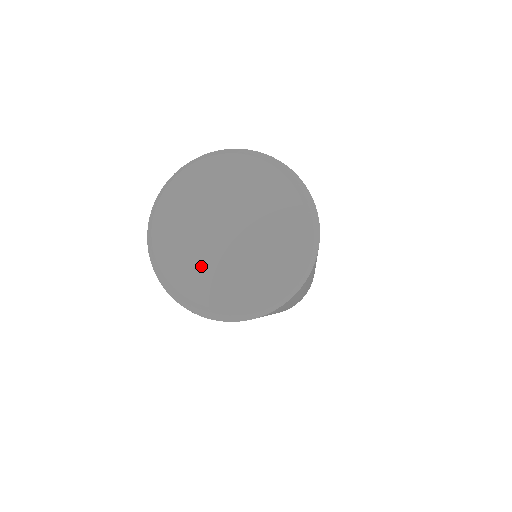
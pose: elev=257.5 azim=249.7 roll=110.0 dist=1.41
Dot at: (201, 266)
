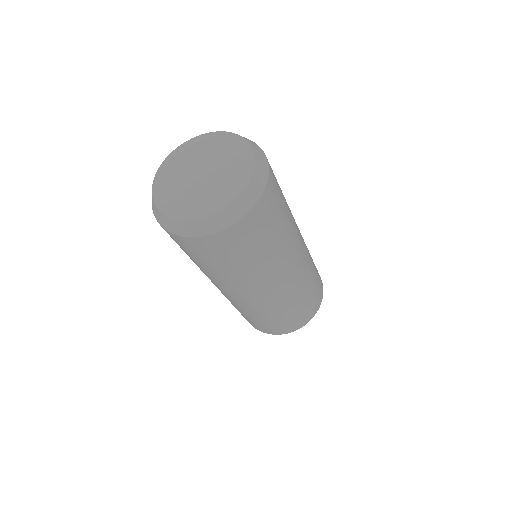
Dot at: (200, 198)
